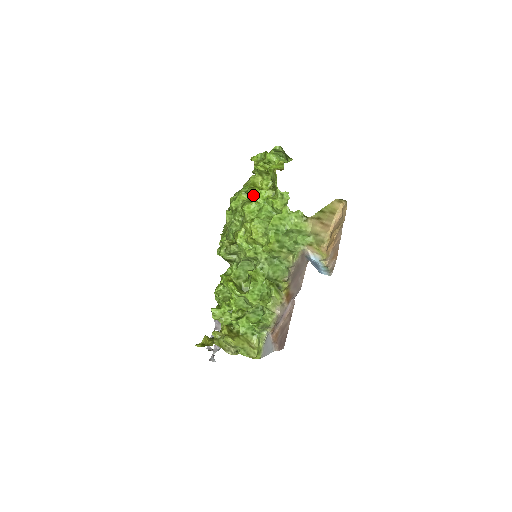
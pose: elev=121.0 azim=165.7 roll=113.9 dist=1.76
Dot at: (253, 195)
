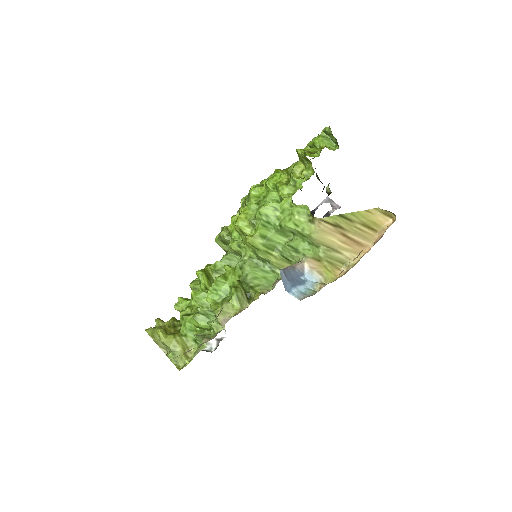
Dot at: occluded
